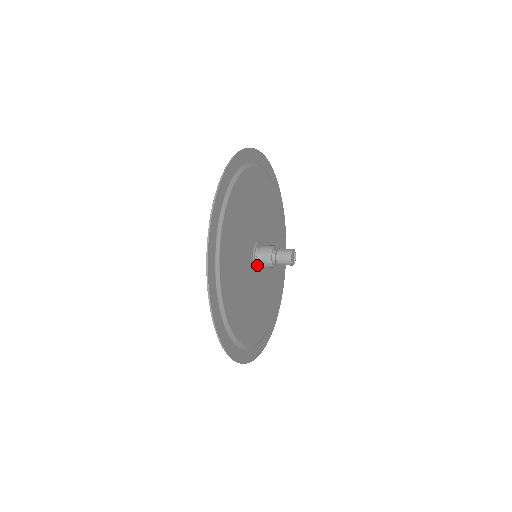
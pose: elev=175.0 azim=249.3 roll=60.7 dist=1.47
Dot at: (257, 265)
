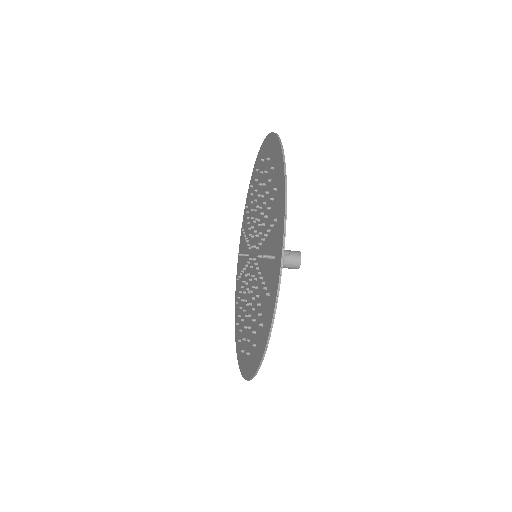
Dot at: occluded
